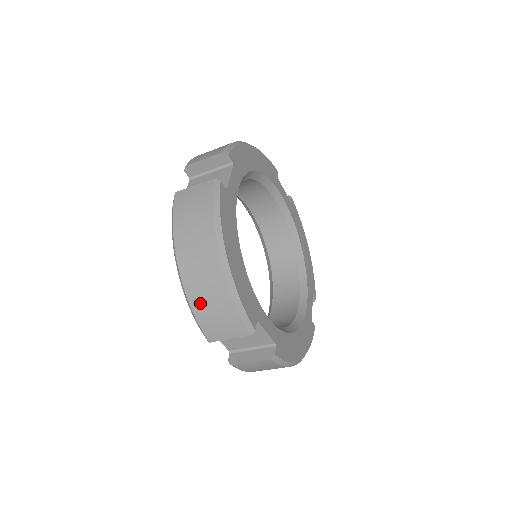
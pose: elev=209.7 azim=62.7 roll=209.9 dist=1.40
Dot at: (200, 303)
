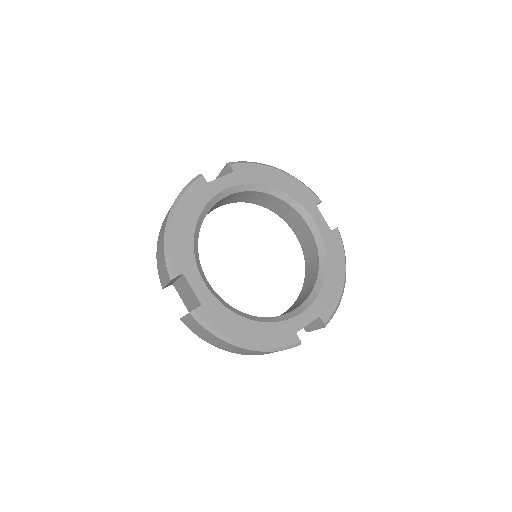
Dot at: (259, 354)
